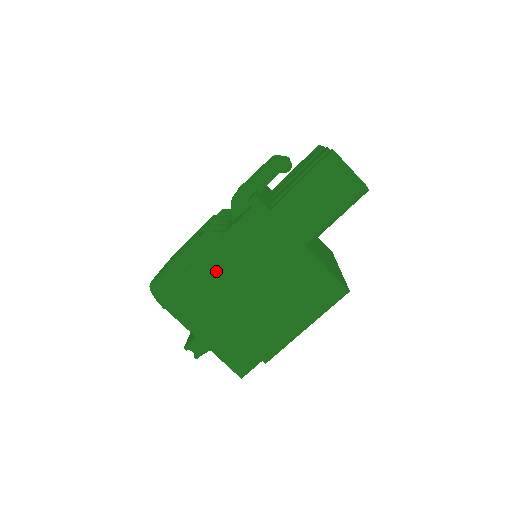
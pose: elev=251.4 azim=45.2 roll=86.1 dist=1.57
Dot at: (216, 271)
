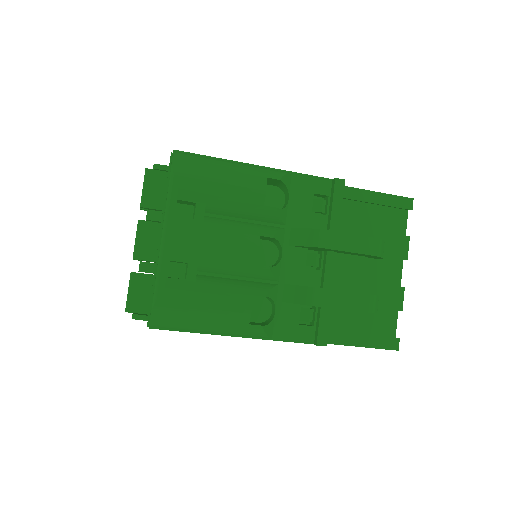
Dot at: occluded
